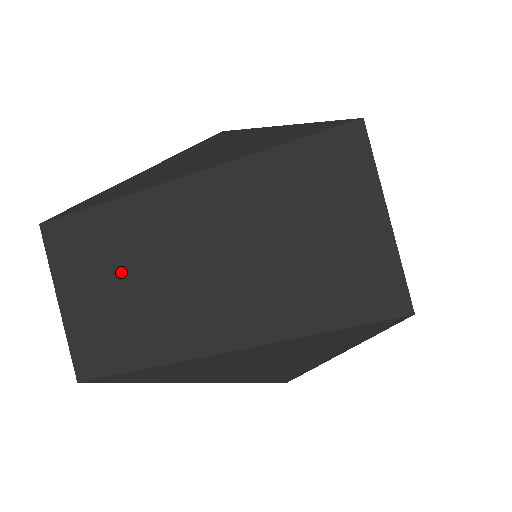
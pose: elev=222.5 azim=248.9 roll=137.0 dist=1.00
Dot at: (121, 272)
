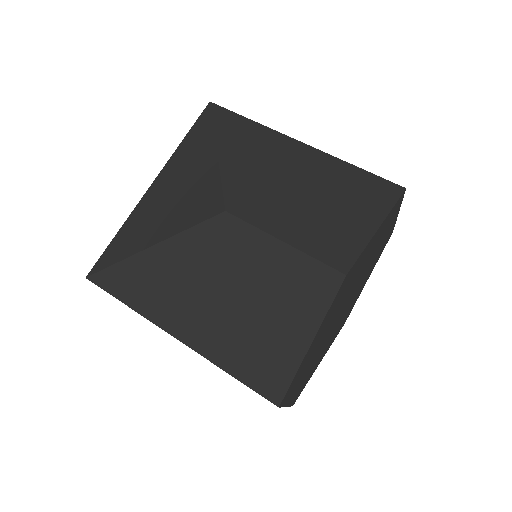
Dot at: occluded
